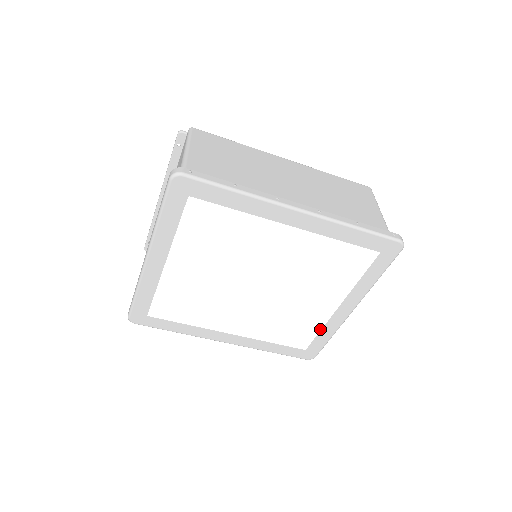
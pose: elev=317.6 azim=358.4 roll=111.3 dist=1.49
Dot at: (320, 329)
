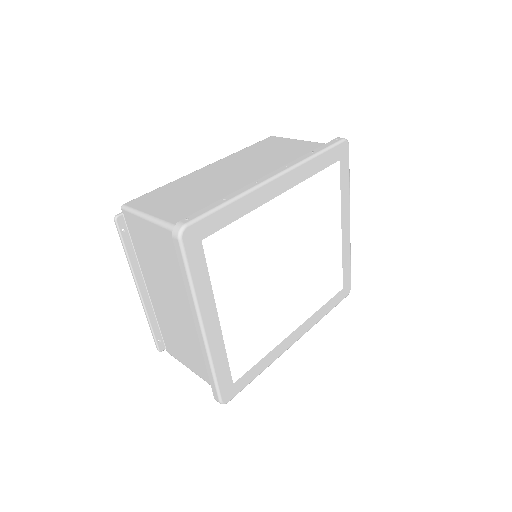
Dot at: (341, 261)
